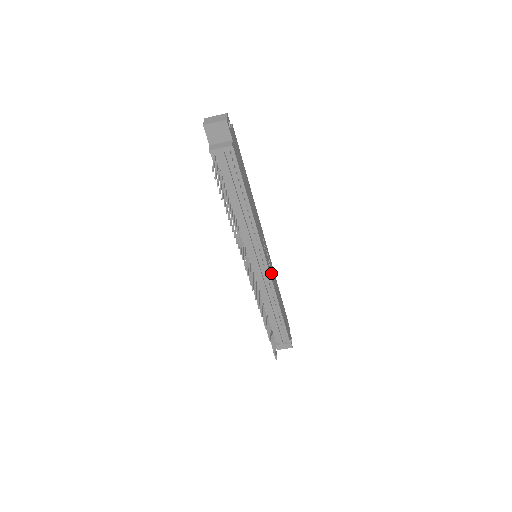
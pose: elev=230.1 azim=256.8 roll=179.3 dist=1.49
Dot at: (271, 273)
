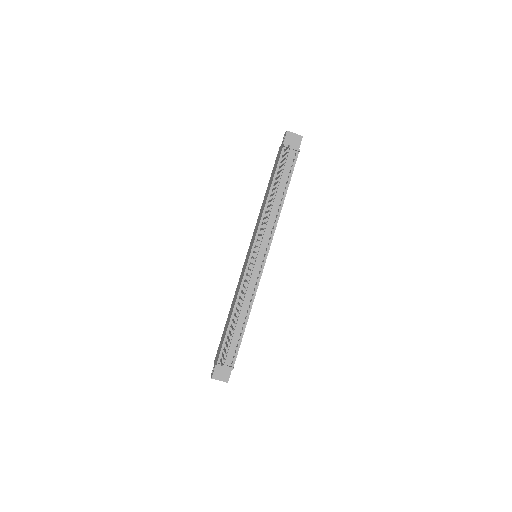
Dot at: occluded
